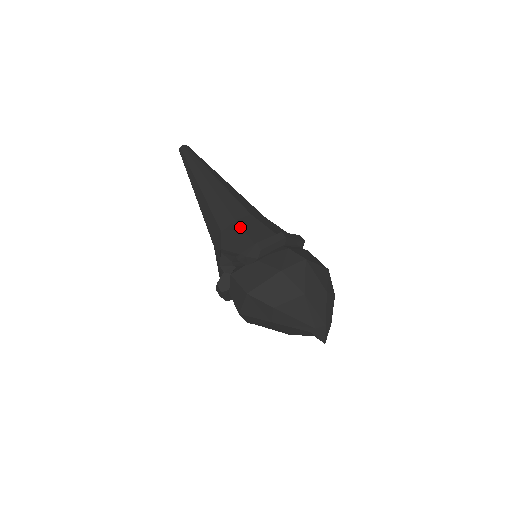
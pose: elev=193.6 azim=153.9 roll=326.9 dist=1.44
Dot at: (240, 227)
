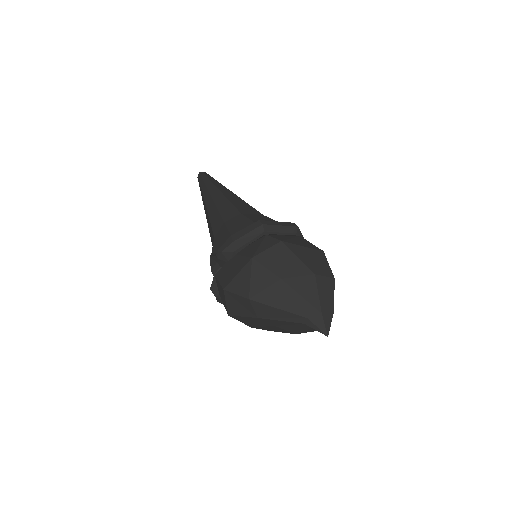
Dot at: (226, 227)
